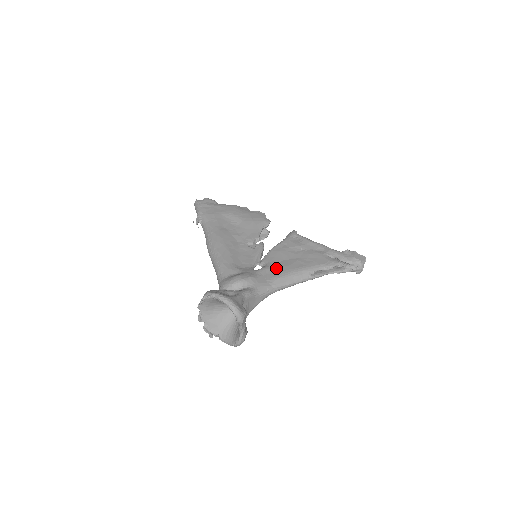
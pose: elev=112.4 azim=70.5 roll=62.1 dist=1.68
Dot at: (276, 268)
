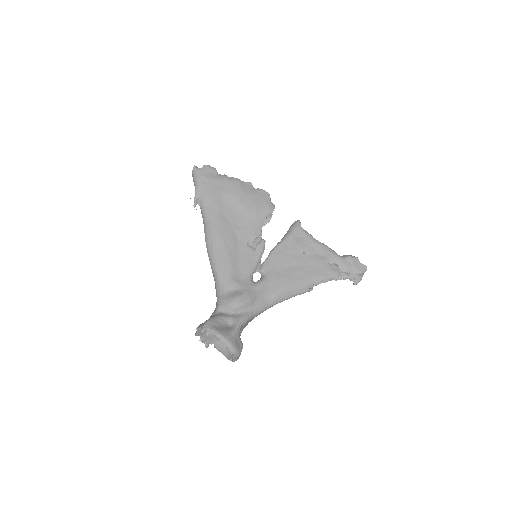
Dot at: (275, 281)
